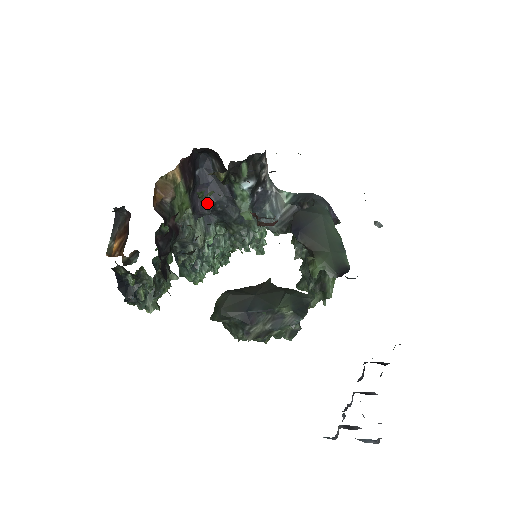
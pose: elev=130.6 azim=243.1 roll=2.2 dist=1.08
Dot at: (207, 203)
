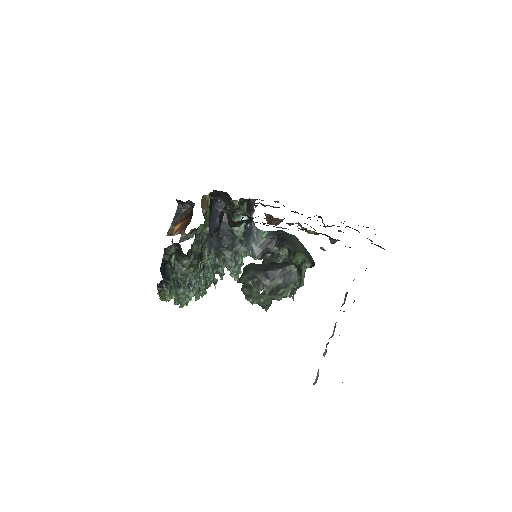
Dot at: occluded
